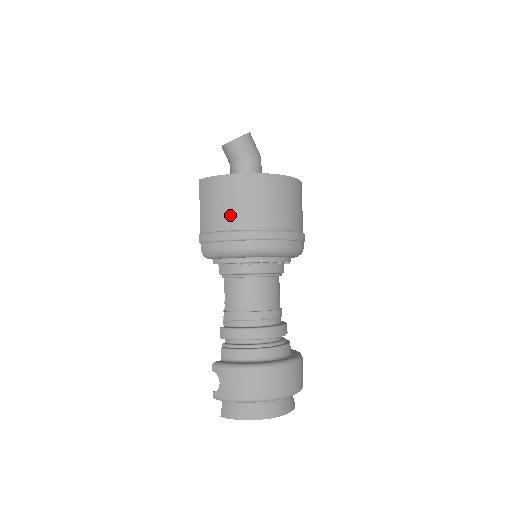
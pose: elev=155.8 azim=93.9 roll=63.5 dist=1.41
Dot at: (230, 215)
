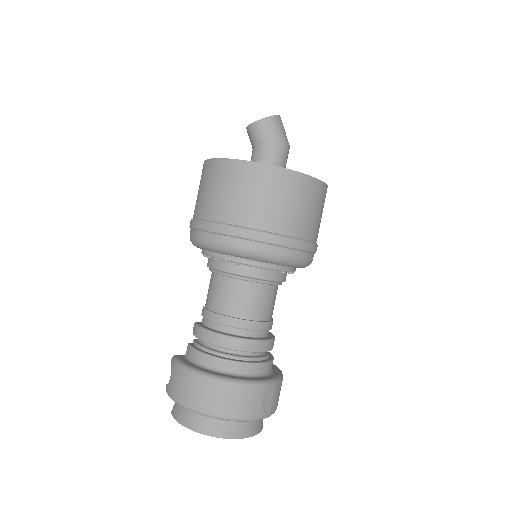
Dot at: (210, 203)
